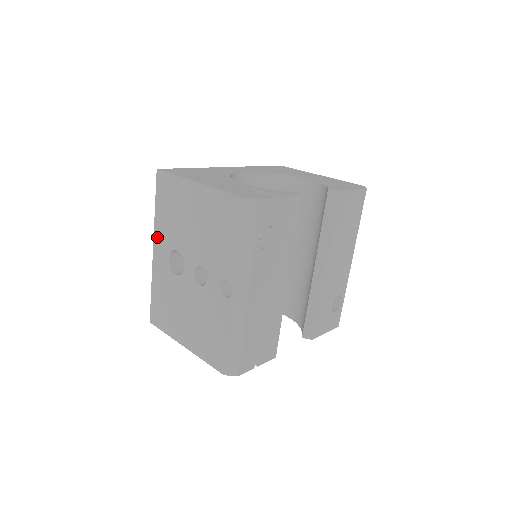
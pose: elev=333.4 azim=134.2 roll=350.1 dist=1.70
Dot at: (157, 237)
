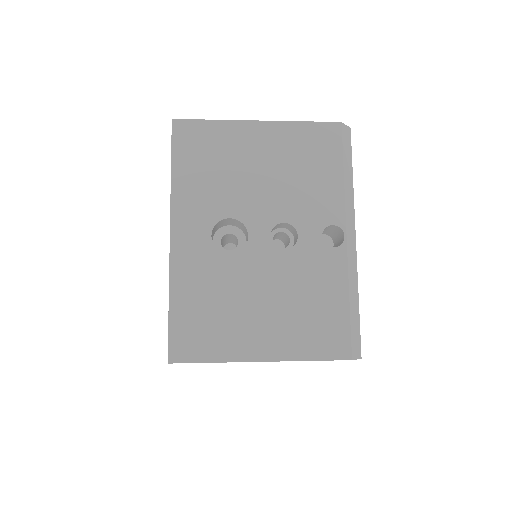
Dot at: (180, 212)
